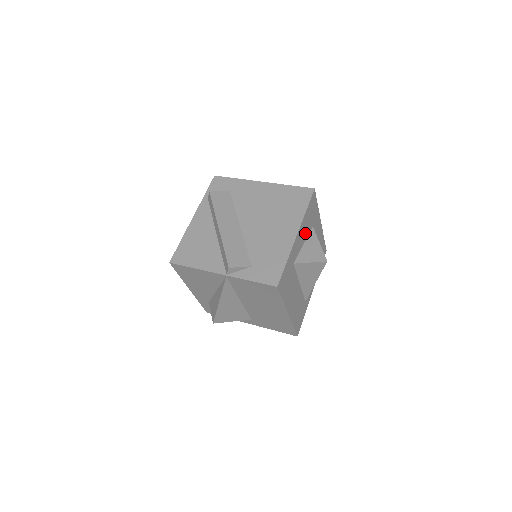
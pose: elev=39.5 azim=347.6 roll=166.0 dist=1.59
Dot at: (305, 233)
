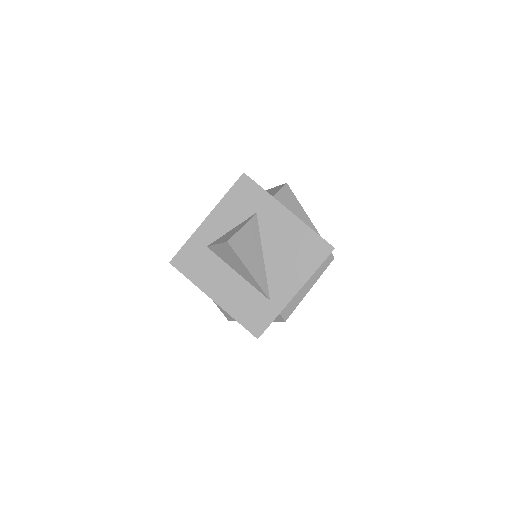
Dot at: (233, 218)
